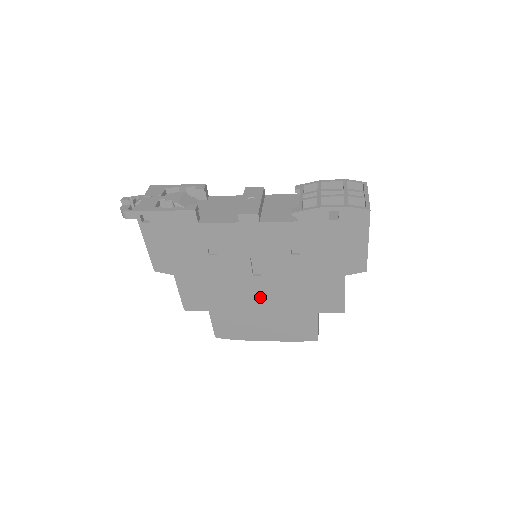
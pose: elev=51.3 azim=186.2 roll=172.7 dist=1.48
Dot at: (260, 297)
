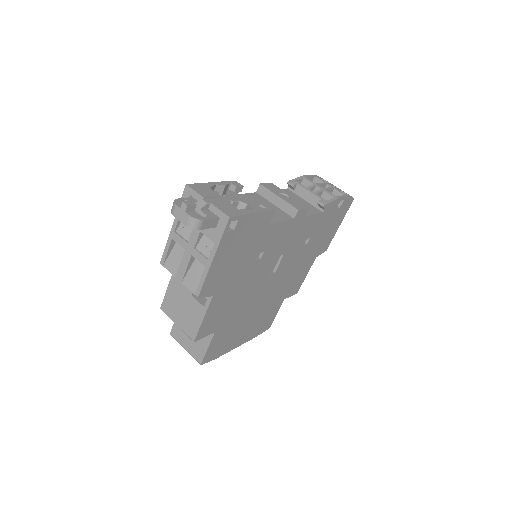
Dot at: (261, 298)
